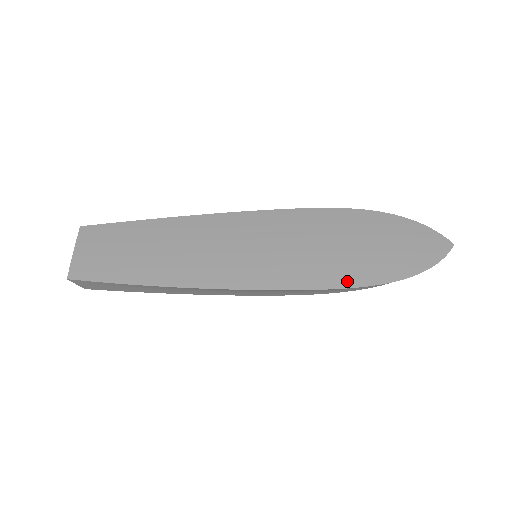
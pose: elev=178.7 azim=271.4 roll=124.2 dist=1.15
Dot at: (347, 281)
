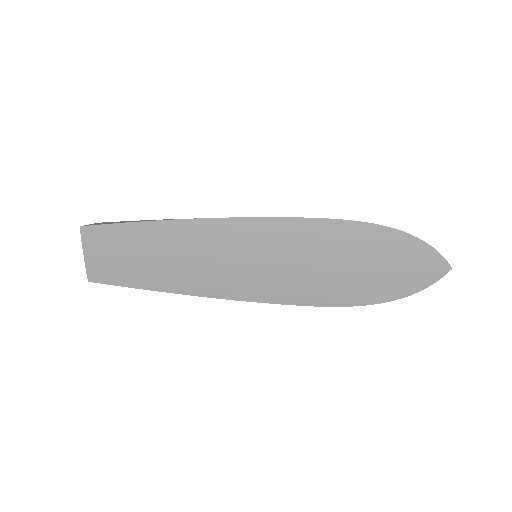
Dot at: (336, 301)
